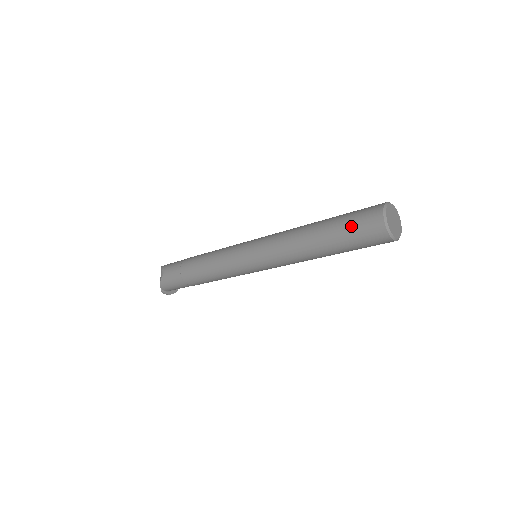
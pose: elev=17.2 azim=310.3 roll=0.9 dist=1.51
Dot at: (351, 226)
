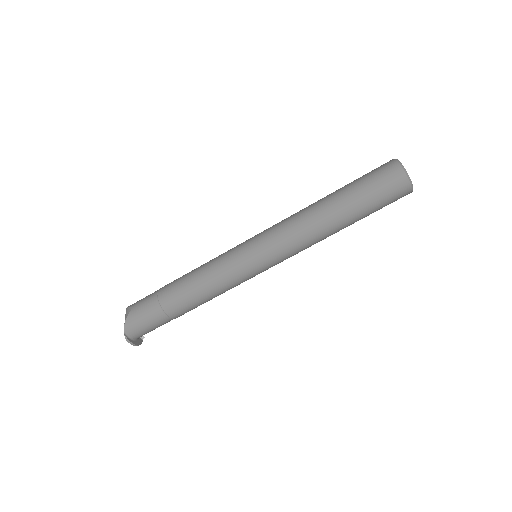
Dot at: (367, 179)
